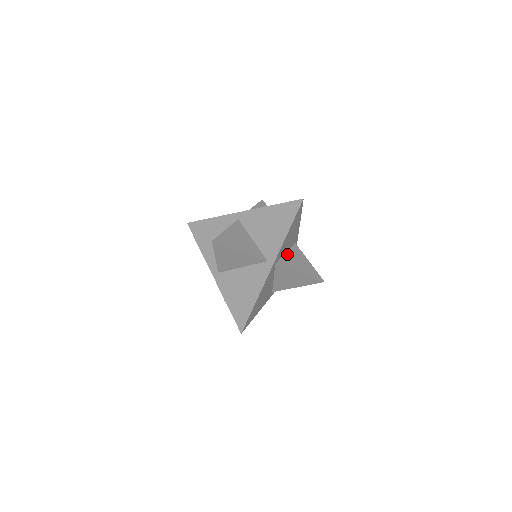
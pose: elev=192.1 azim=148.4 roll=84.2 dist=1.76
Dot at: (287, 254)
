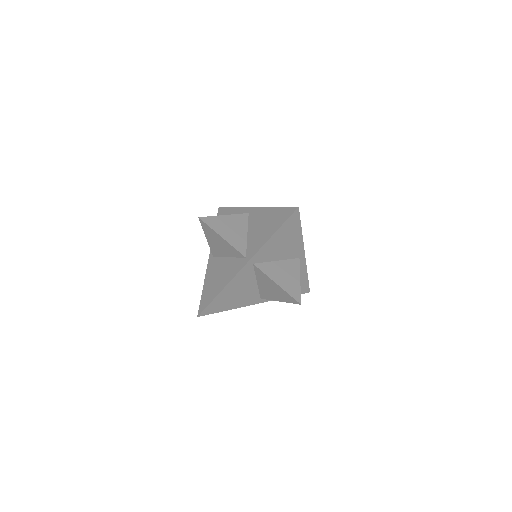
Dot at: (278, 262)
